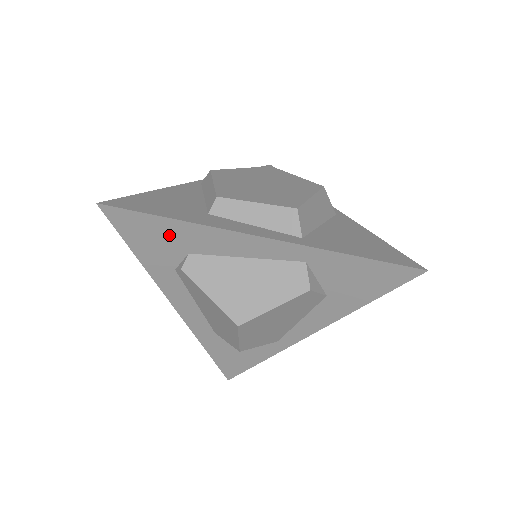
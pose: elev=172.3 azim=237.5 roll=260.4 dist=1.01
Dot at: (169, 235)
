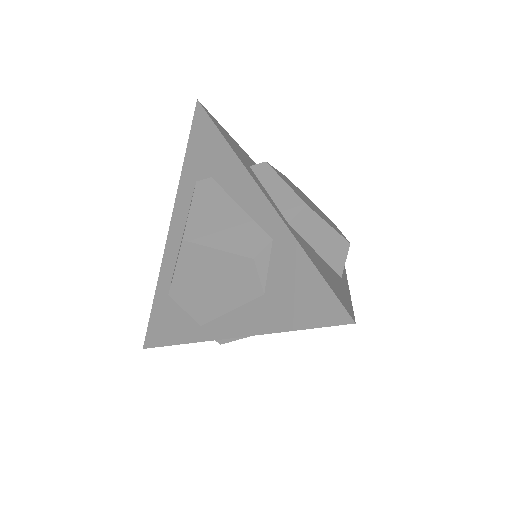
Dot at: (213, 152)
